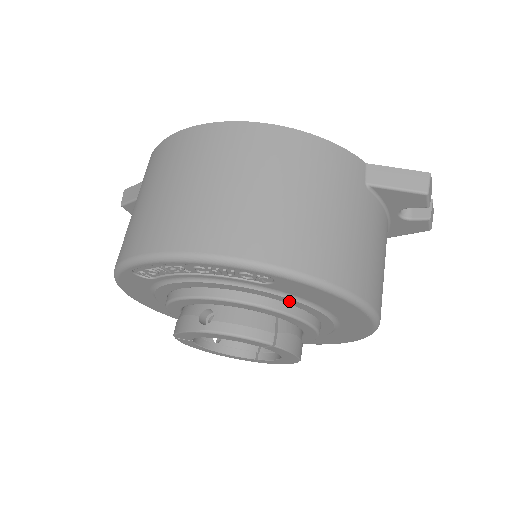
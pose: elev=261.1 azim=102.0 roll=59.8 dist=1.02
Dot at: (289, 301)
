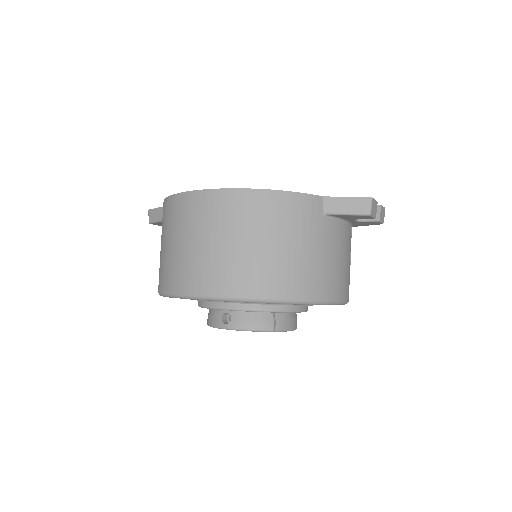
Dot at: (279, 305)
